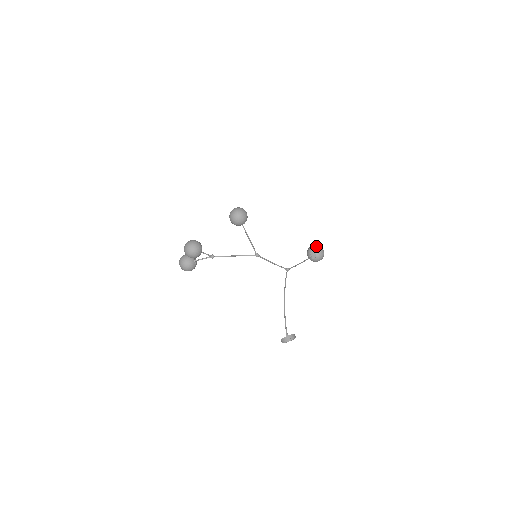
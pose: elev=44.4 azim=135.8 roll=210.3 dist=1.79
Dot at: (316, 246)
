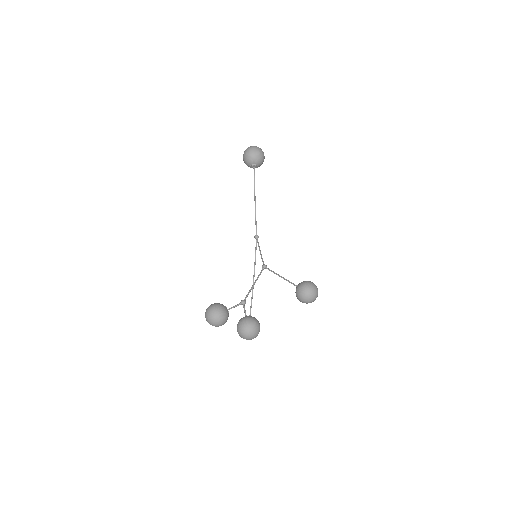
Dot at: (263, 157)
